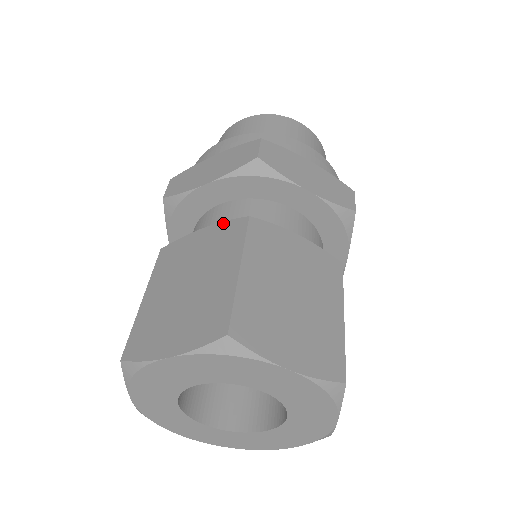
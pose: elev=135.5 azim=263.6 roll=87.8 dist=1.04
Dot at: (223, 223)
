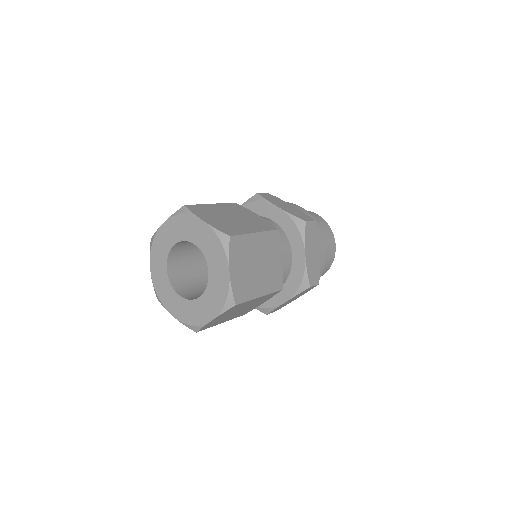
Dot at: occluded
